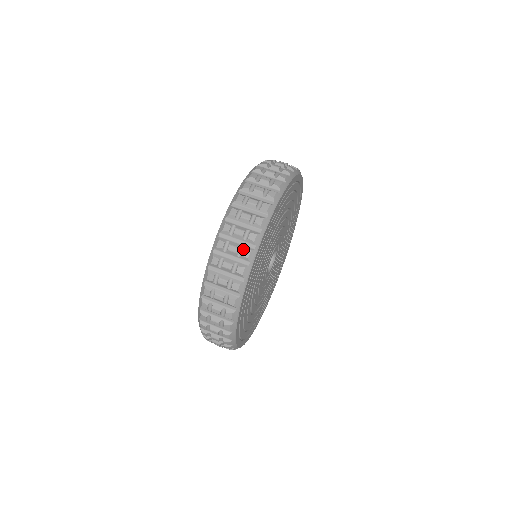
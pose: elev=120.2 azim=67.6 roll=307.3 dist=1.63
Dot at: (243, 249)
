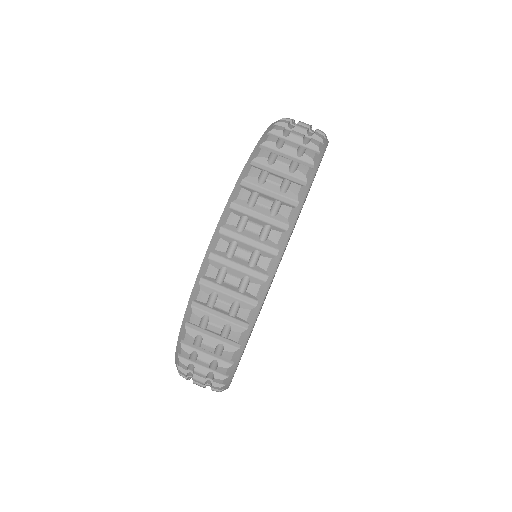
Dot at: (270, 229)
